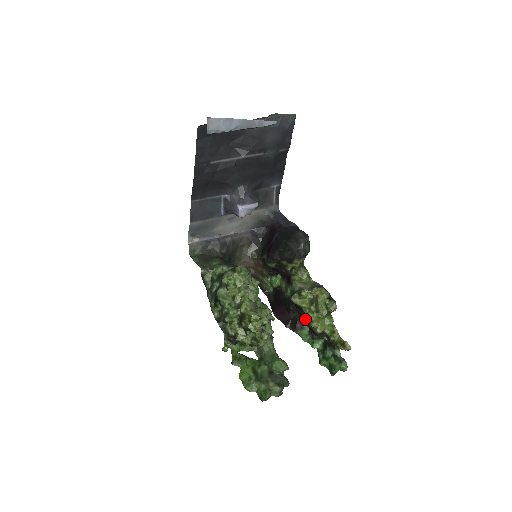
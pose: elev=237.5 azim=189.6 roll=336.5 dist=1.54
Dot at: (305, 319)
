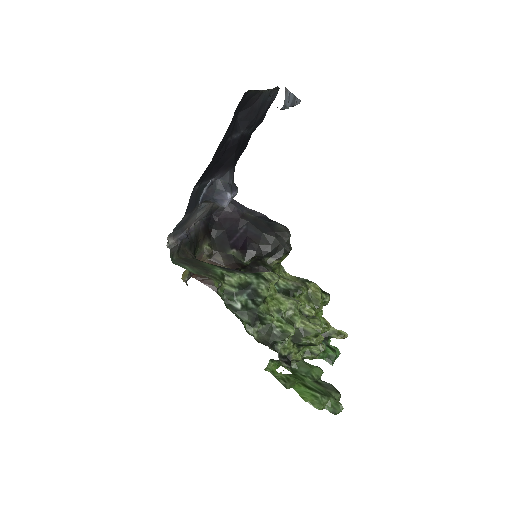
Dot at: occluded
